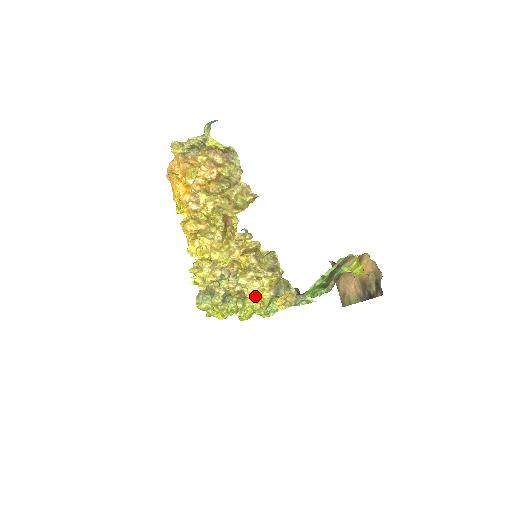
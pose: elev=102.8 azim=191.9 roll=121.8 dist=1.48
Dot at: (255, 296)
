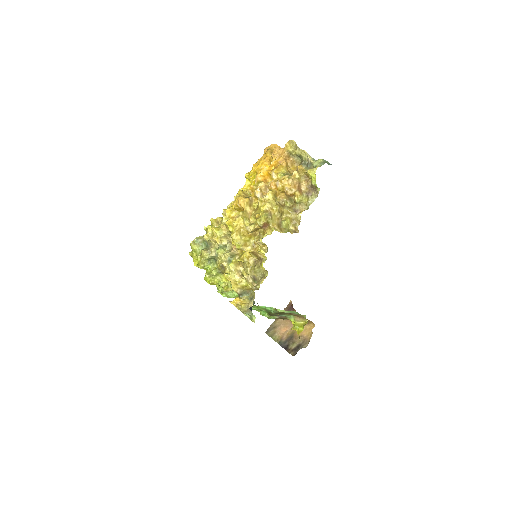
Dot at: occluded
